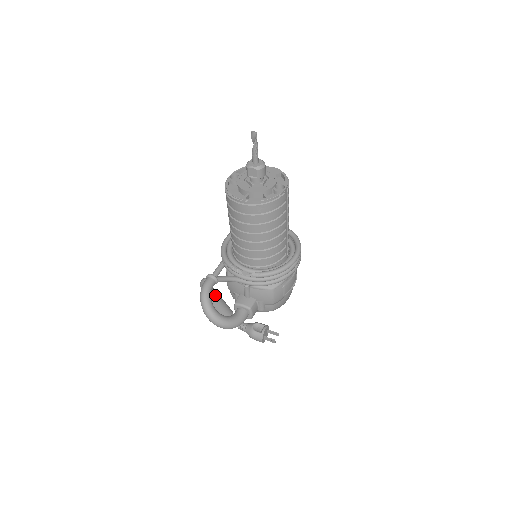
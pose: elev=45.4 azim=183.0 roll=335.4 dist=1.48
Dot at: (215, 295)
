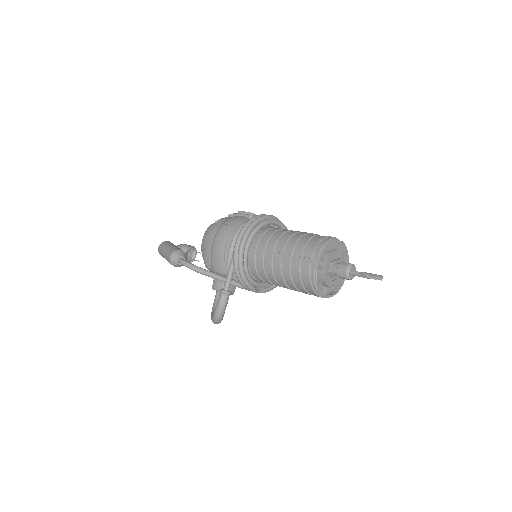
Dot at: occluded
